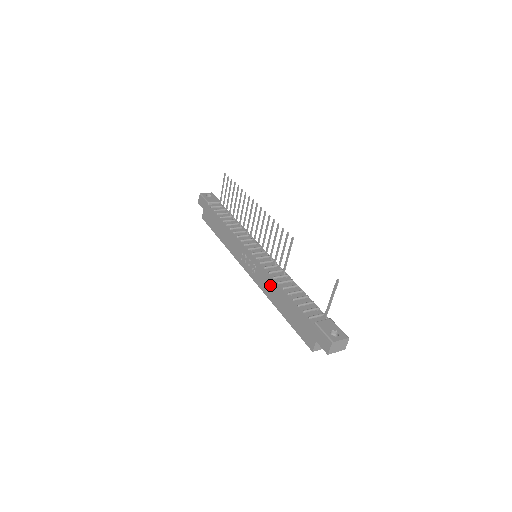
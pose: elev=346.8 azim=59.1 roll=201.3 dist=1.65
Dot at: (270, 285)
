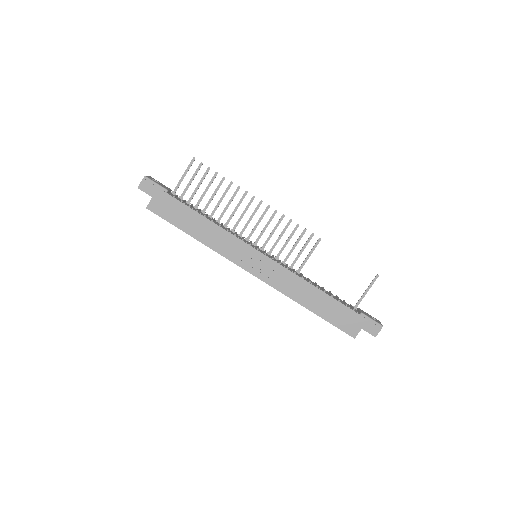
Dot at: (297, 285)
